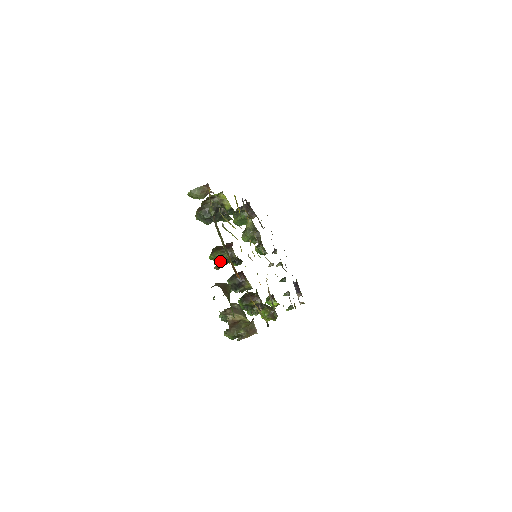
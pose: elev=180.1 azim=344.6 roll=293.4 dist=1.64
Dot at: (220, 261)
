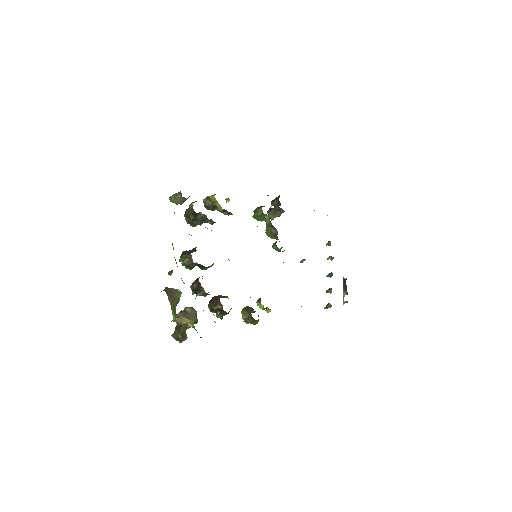
Dot at: occluded
